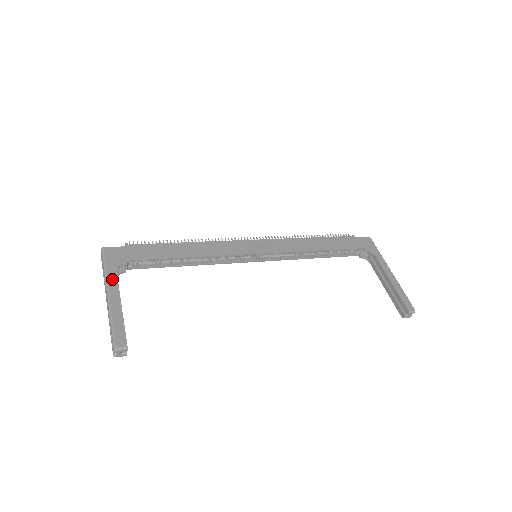
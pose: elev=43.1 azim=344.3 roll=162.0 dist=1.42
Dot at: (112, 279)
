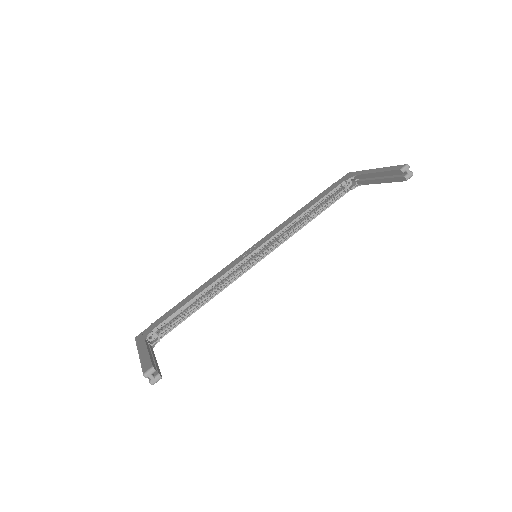
Dot at: (141, 345)
